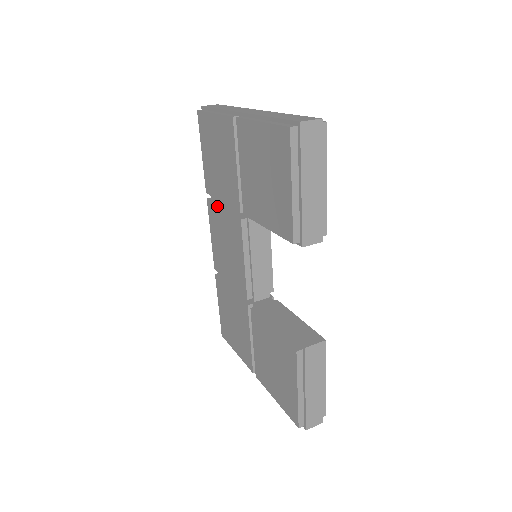
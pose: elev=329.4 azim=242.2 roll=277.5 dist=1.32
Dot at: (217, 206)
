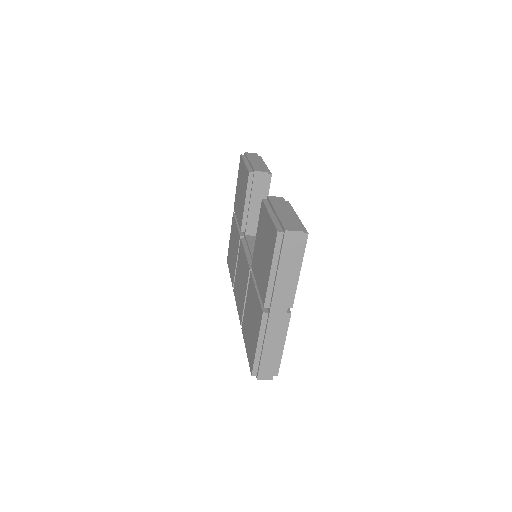
Dot at: (236, 274)
